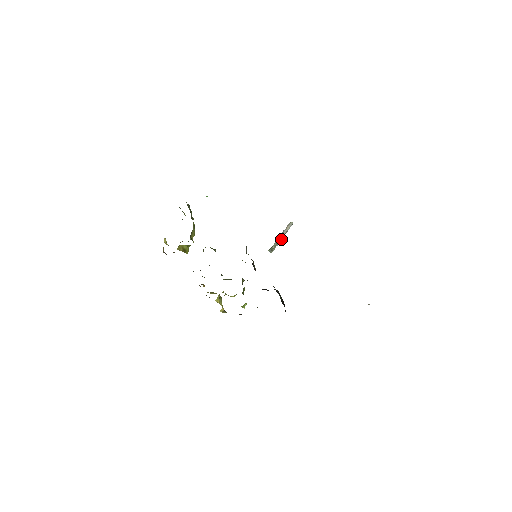
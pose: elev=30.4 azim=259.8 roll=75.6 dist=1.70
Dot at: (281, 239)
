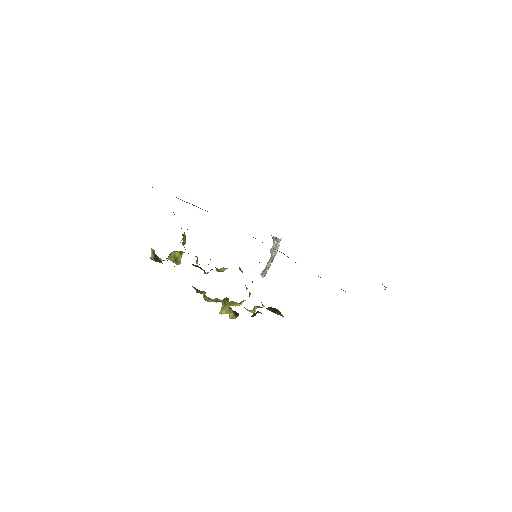
Dot at: (277, 240)
